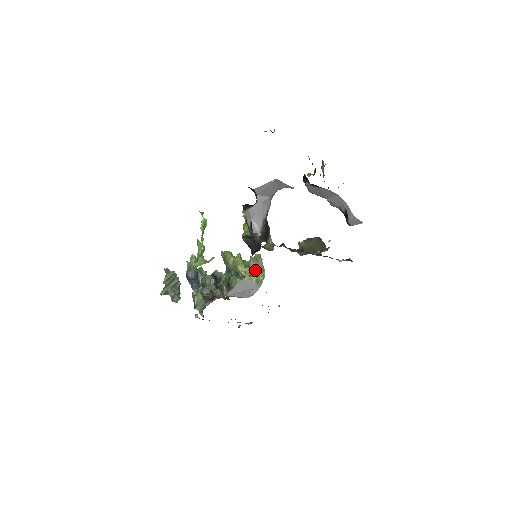
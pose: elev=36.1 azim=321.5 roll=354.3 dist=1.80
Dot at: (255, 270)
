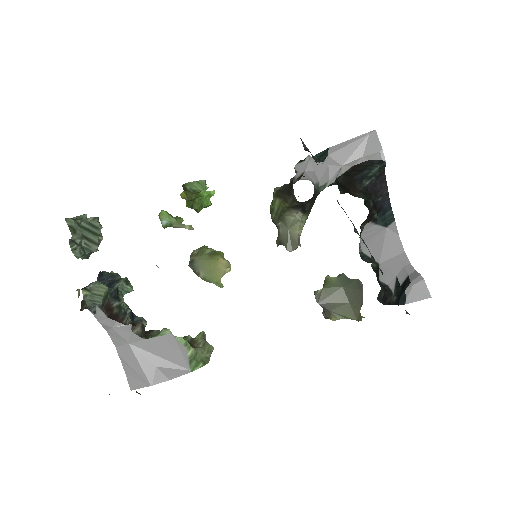
Dot at: (198, 346)
